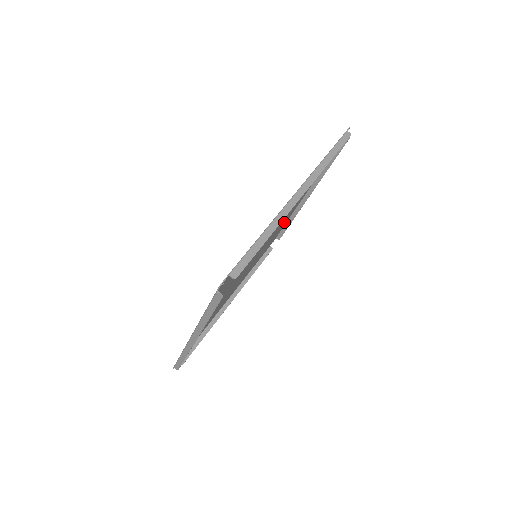
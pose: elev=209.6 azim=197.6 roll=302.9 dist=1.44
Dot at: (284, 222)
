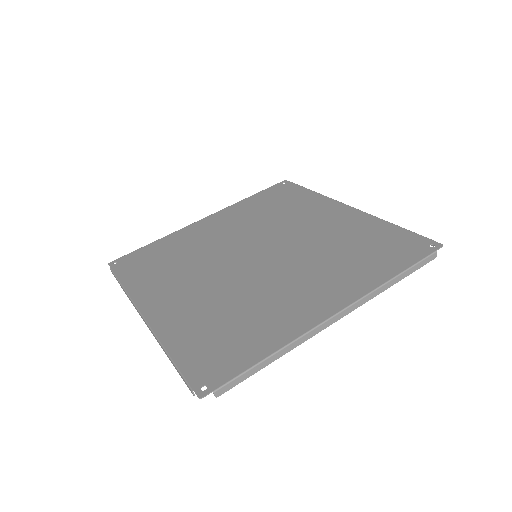
Dot at: (308, 211)
